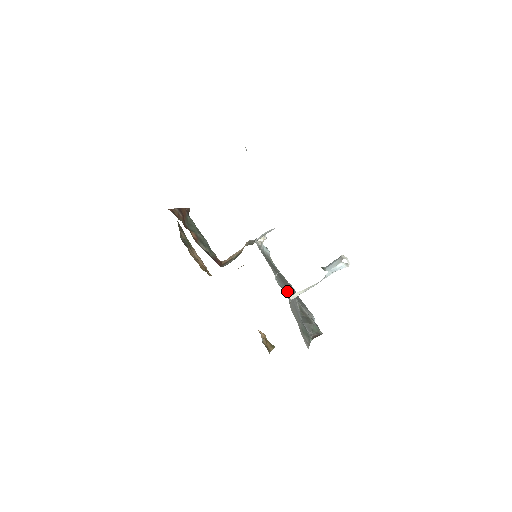
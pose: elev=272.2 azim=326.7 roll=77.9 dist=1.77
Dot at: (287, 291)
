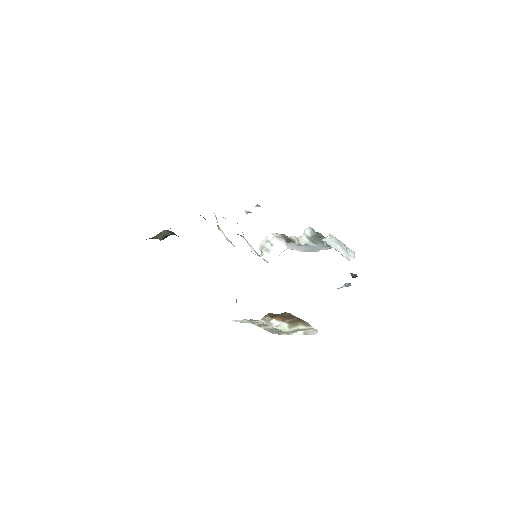
Dot at: occluded
